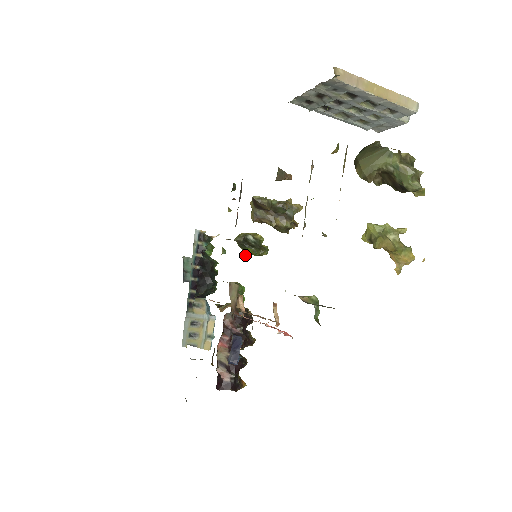
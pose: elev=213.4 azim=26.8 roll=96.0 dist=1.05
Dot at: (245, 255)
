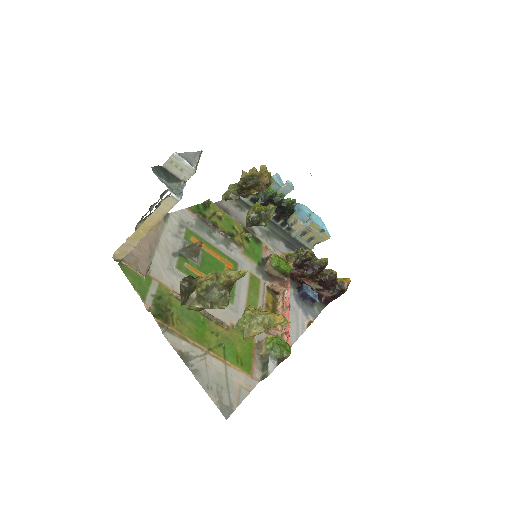
Dot at: occluded
